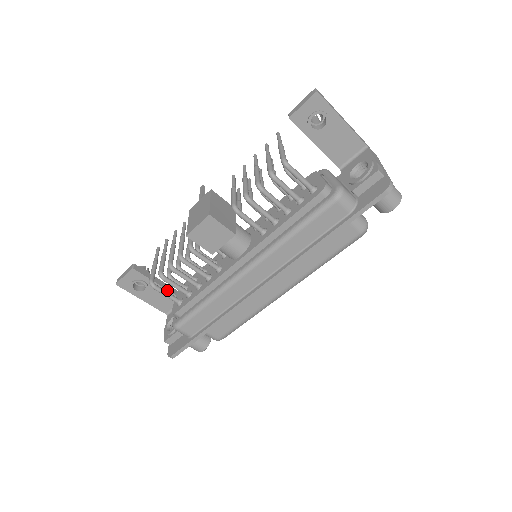
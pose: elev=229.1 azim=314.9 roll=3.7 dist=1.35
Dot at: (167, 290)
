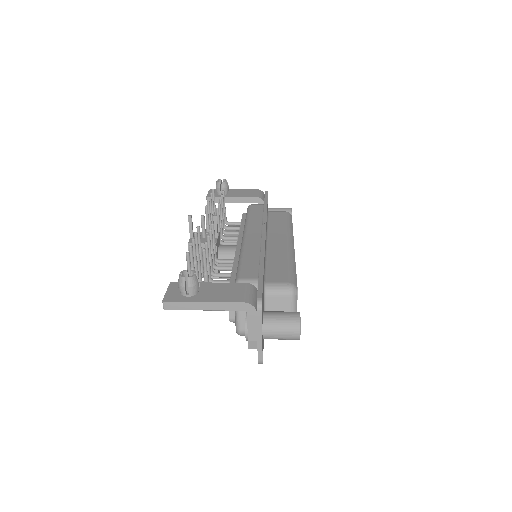
Dot at: (241, 202)
